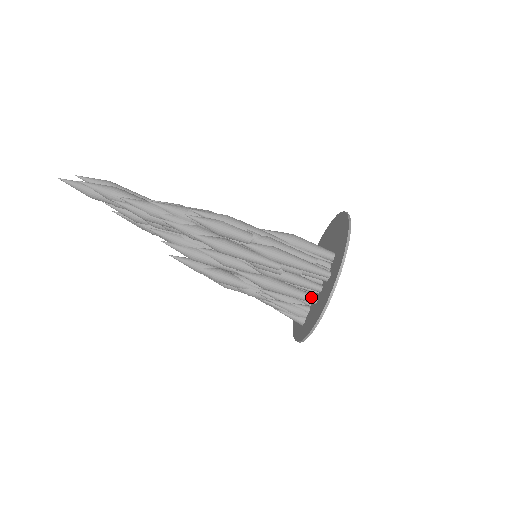
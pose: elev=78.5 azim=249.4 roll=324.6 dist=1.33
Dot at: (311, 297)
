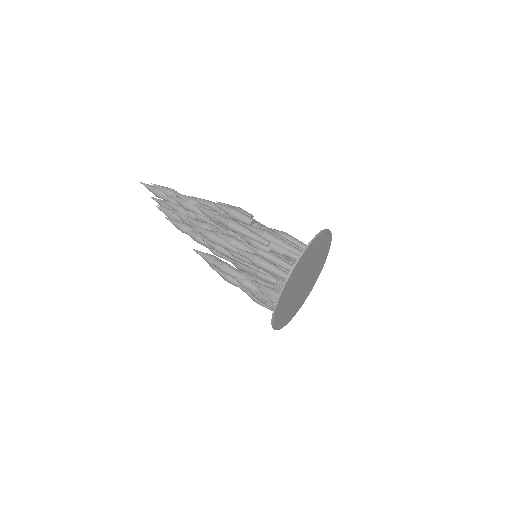
Dot at: occluded
